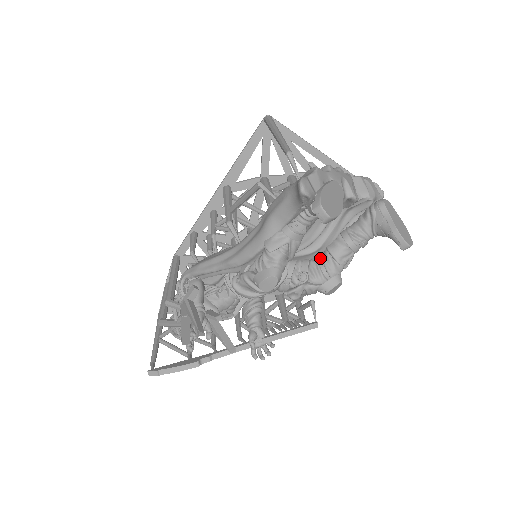
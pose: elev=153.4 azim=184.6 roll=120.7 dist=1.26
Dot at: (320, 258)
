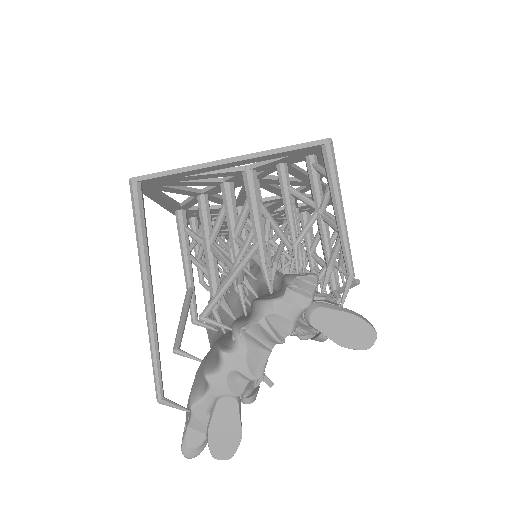
Dot at: occluded
